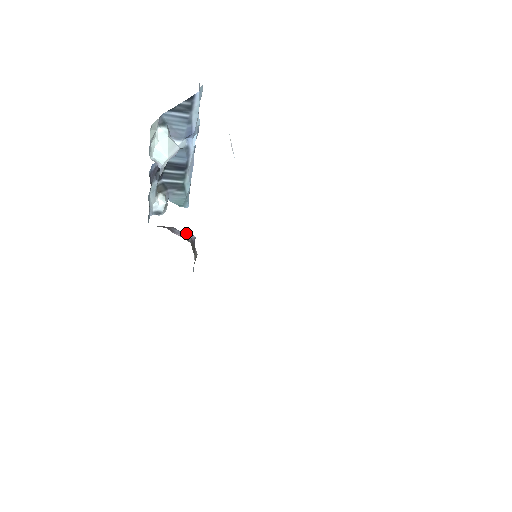
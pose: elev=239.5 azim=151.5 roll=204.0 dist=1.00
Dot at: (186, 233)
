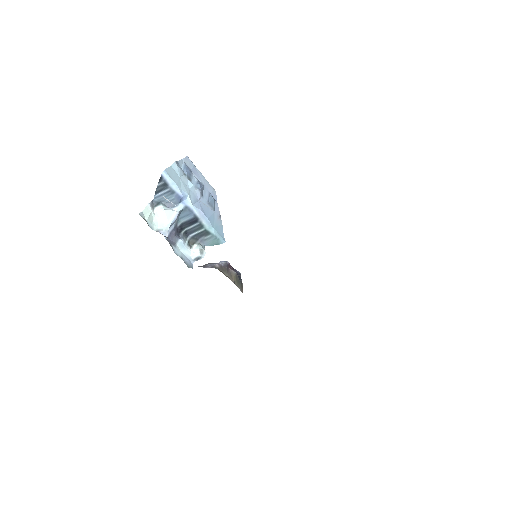
Dot at: (216, 263)
